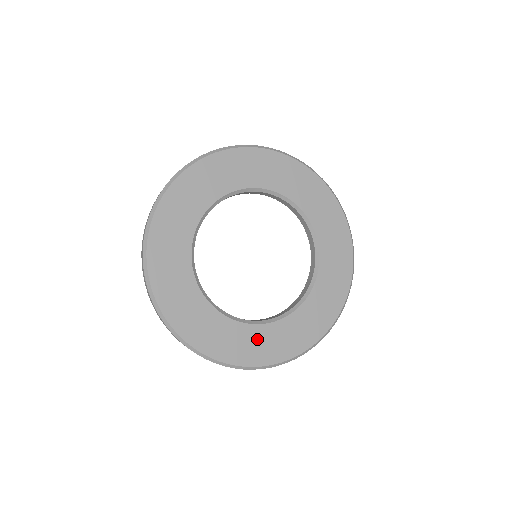
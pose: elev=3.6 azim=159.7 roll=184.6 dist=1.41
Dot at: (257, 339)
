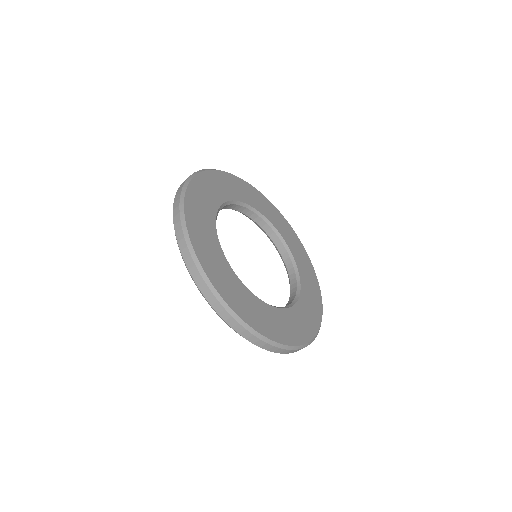
Dot at: (299, 318)
